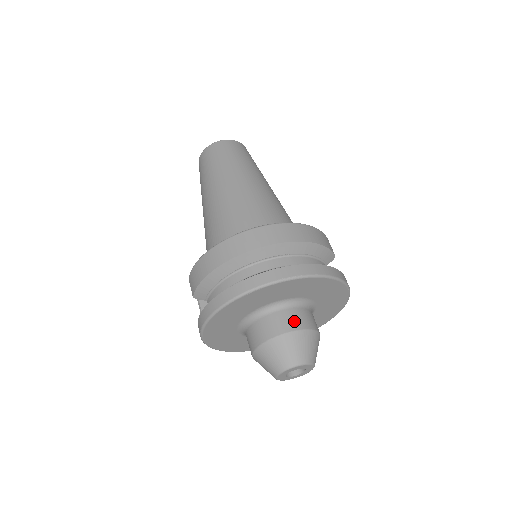
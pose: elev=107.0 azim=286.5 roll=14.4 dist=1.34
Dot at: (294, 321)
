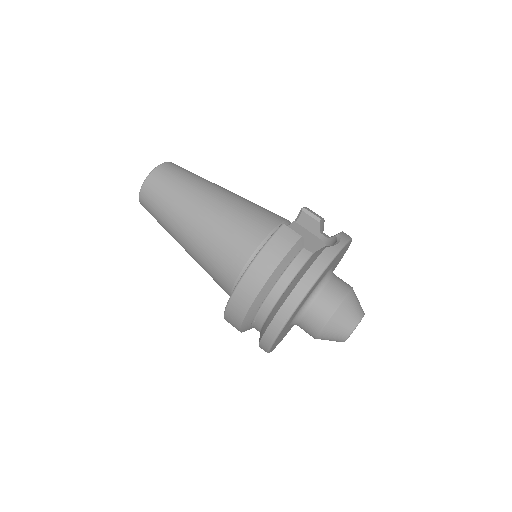
Dot at: (318, 318)
